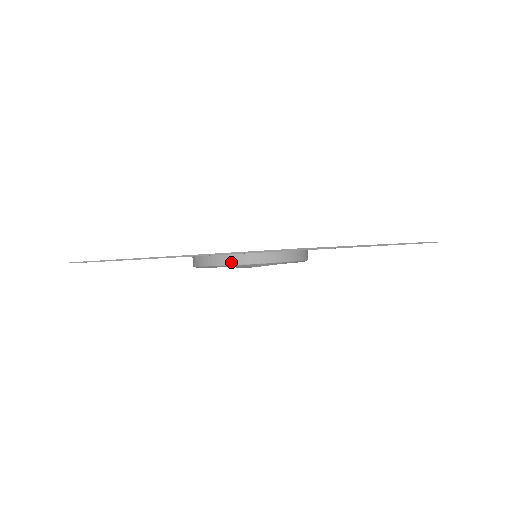
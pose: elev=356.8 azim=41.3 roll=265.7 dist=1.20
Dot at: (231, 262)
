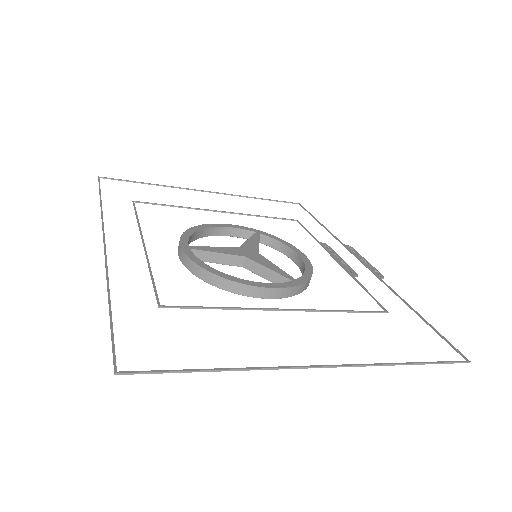
Dot at: (192, 269)
